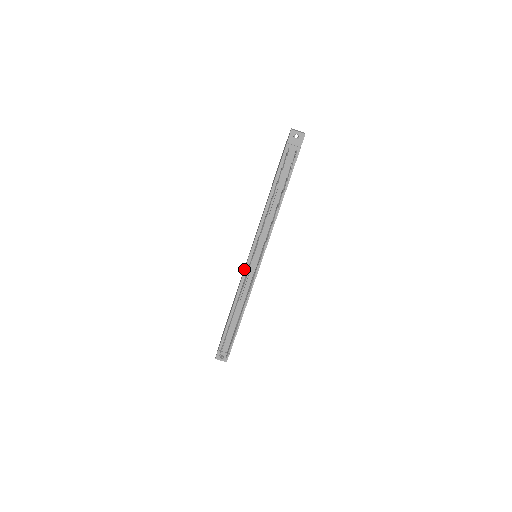
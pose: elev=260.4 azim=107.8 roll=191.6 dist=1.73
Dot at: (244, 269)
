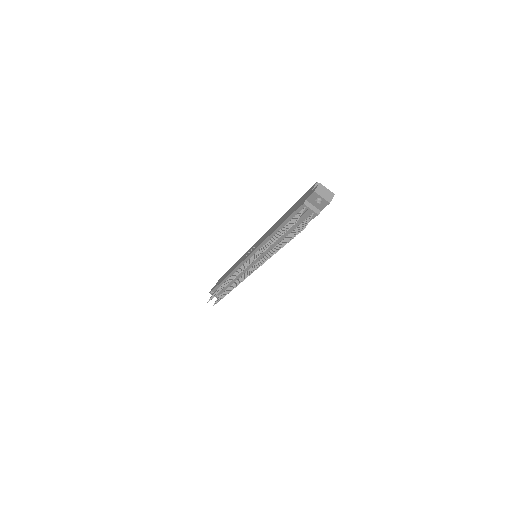
Dot at: (243, 258)
